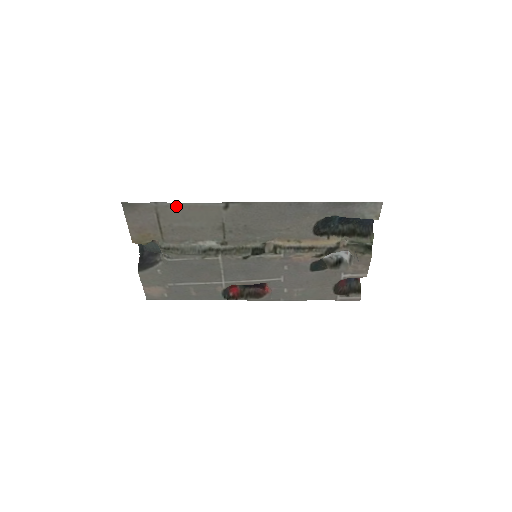
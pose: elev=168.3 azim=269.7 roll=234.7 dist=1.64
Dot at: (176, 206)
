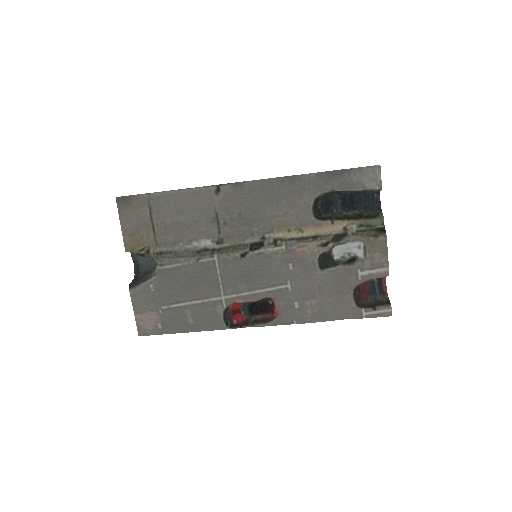
Dot at: (168, 196)
